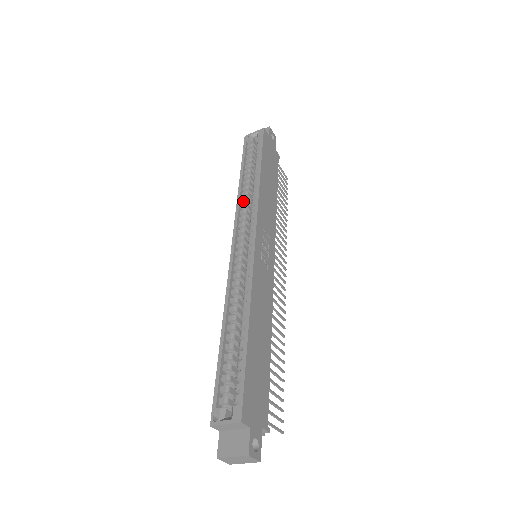
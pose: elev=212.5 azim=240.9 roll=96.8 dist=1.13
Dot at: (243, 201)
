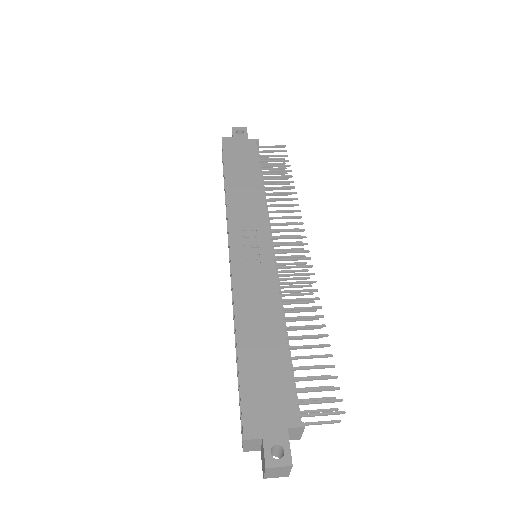
Dot at: occluded
